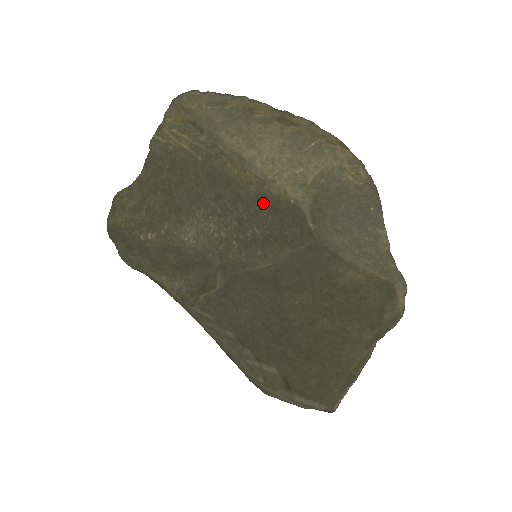
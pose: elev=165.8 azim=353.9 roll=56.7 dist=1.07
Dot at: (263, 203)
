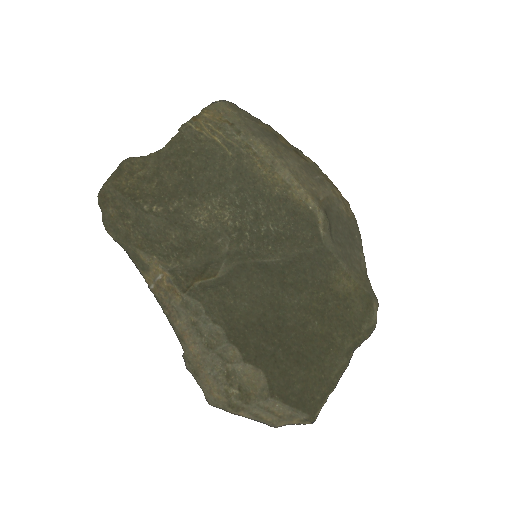
Dot at: (283, 204)
